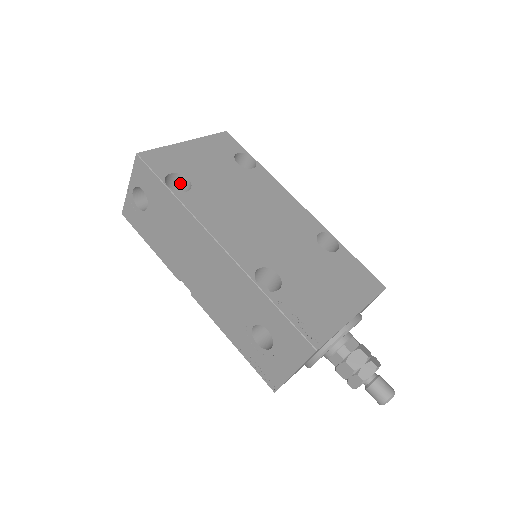
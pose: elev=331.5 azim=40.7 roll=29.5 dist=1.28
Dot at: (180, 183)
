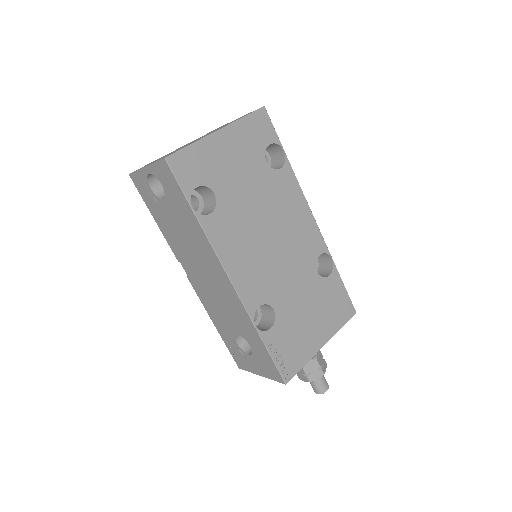
Dot at: (204, 190)
